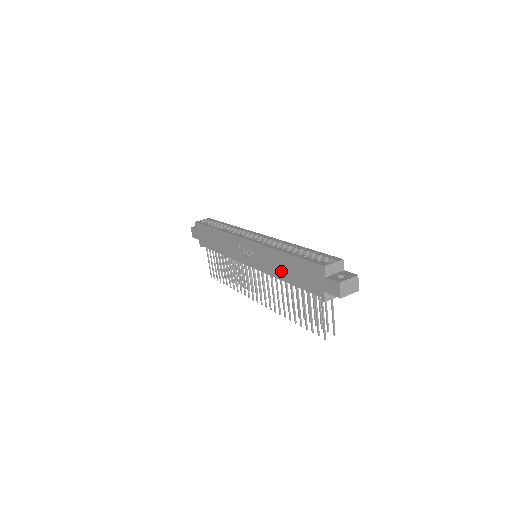
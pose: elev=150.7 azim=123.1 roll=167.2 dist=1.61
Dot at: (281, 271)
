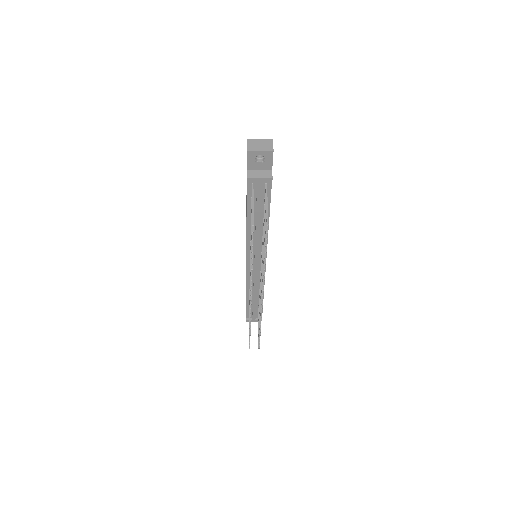
Dot at: occluded
